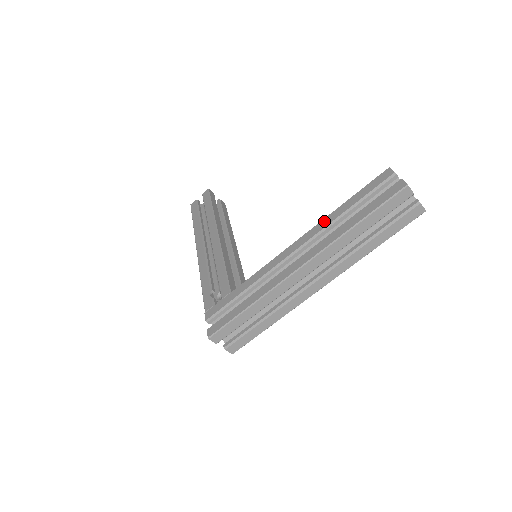
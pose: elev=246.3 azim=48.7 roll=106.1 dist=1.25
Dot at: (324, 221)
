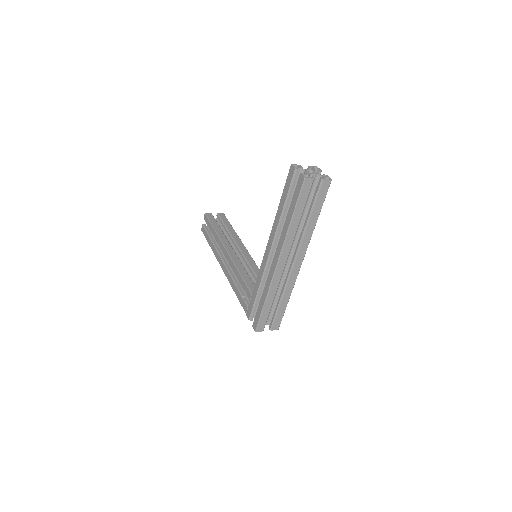
Dot at: (275, 222)
